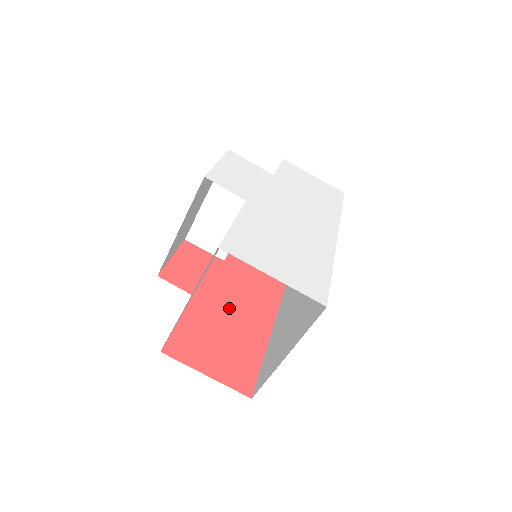
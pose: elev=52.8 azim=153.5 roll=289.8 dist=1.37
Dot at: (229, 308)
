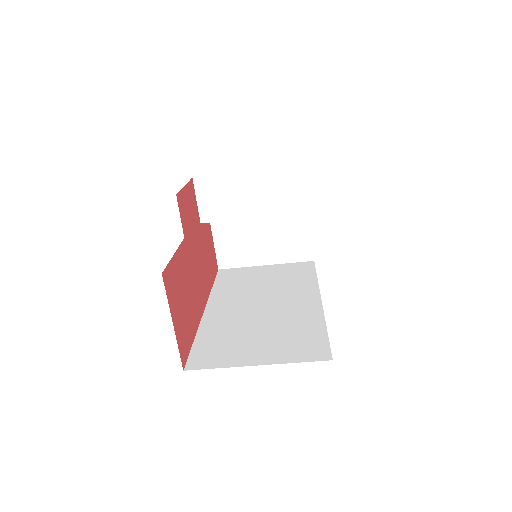
Dot at: (193, 271)
